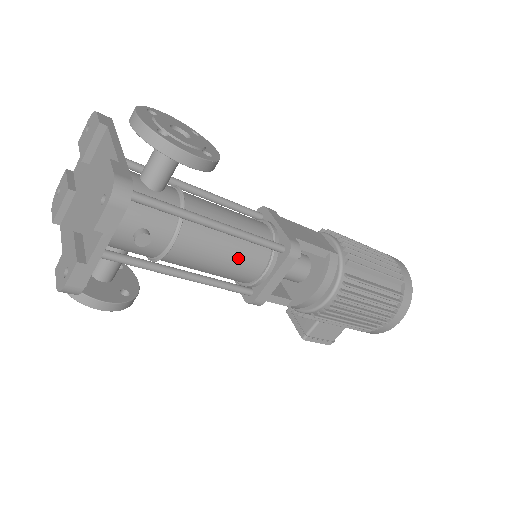
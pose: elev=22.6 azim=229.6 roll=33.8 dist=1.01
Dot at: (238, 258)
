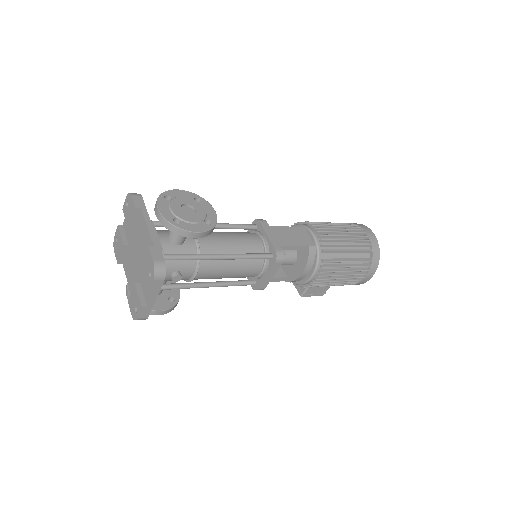
Dot at: (241, 269)
